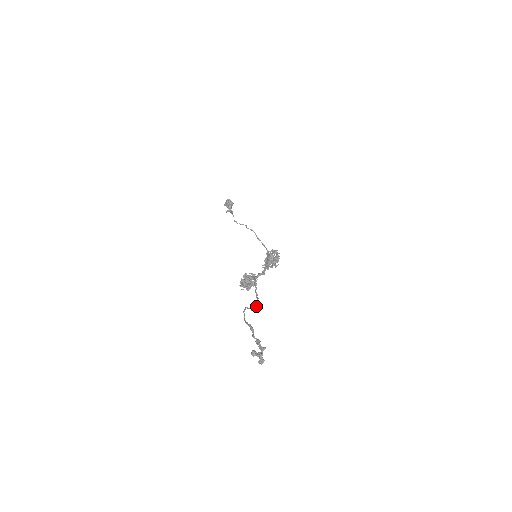
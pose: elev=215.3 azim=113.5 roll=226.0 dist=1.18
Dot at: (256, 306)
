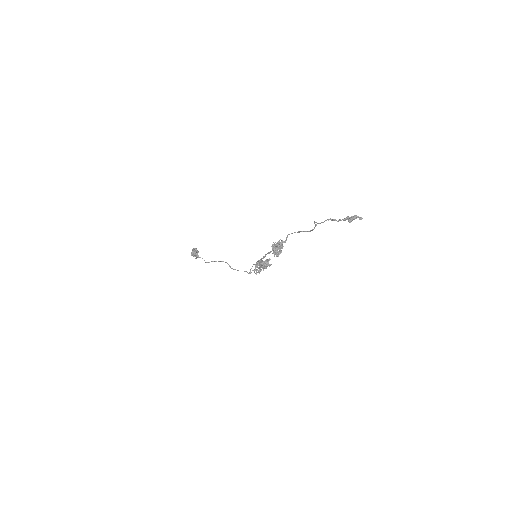
Dot at: occluded
